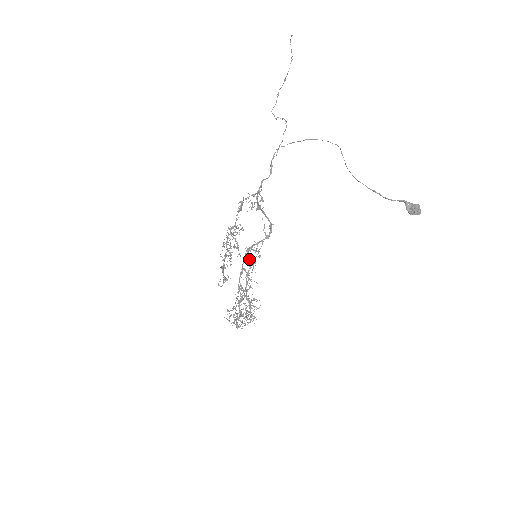
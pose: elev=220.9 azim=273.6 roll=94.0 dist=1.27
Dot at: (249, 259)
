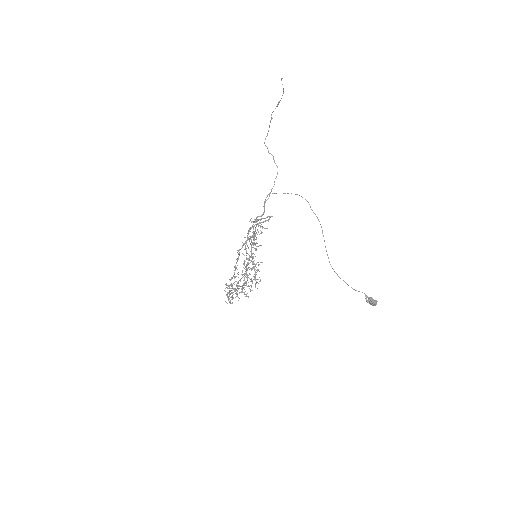
Dot at: (253, 231)
